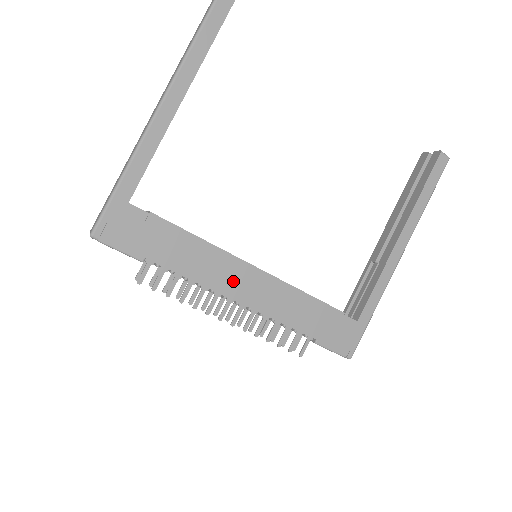
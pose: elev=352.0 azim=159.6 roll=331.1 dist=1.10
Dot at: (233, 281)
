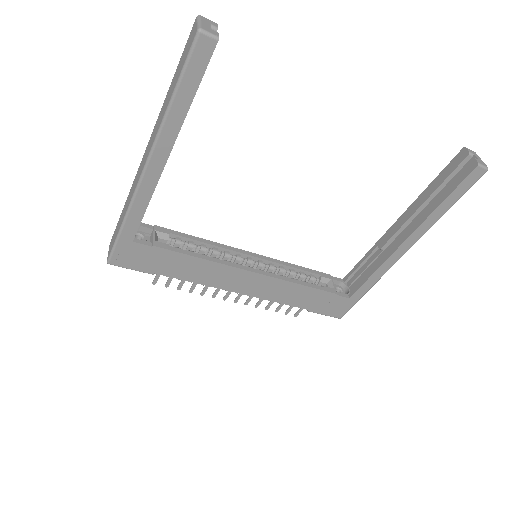
Dot at: (232, 281)
